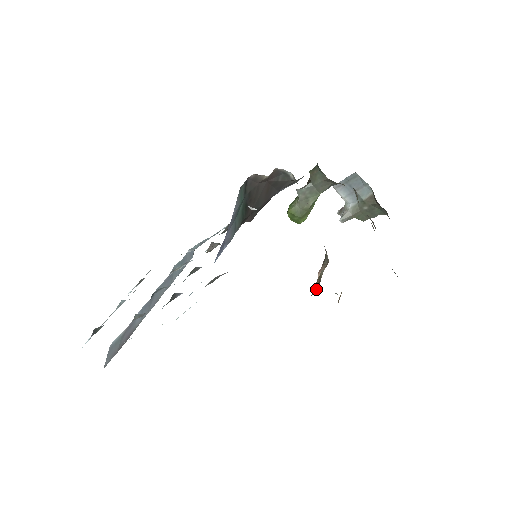
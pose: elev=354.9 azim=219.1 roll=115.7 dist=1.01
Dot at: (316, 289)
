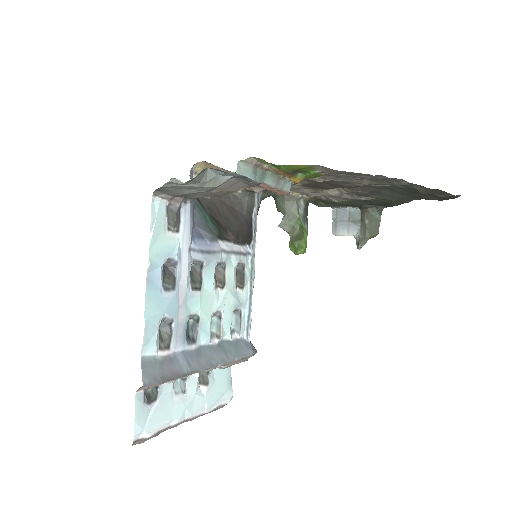
Dot at: occluded
